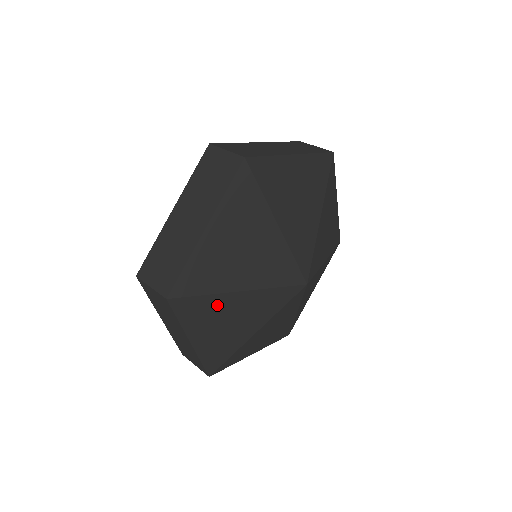
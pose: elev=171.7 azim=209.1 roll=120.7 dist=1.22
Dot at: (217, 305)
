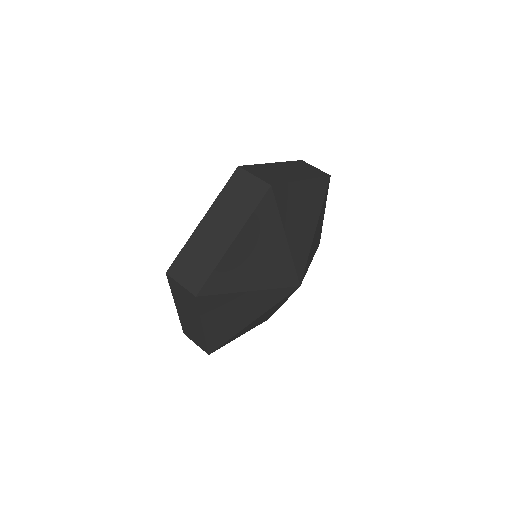
Dot at: (272, 231)
